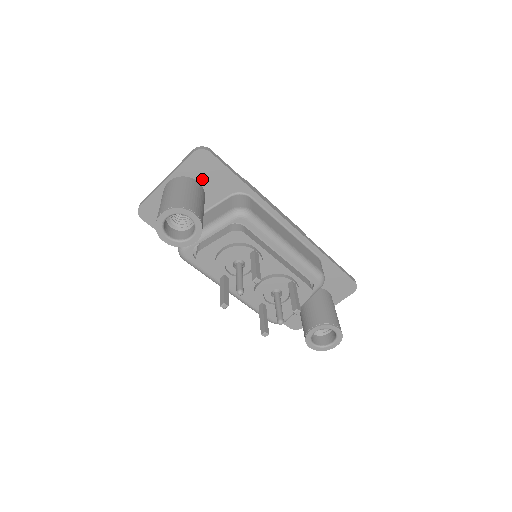
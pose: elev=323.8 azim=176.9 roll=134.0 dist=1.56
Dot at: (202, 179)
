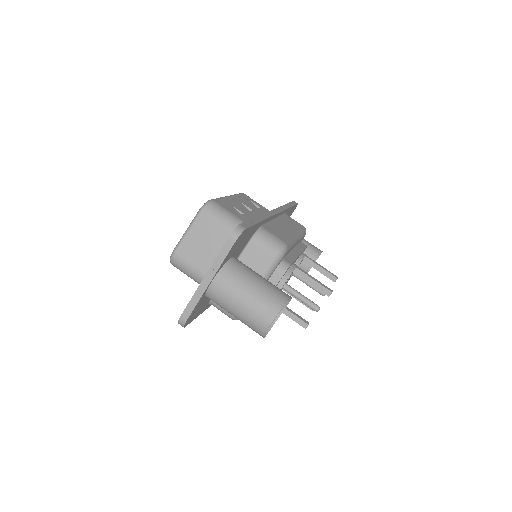
Dot at: (235, 252)
